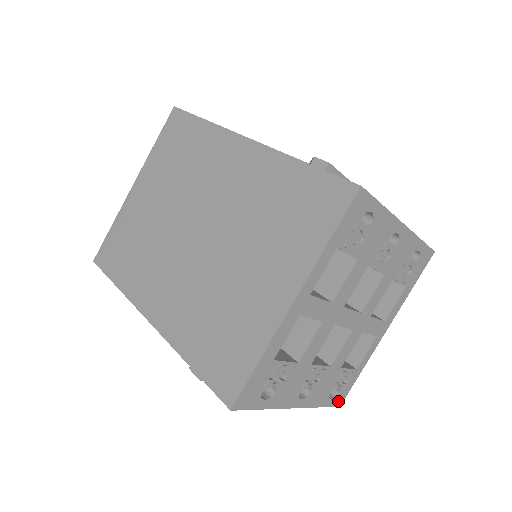
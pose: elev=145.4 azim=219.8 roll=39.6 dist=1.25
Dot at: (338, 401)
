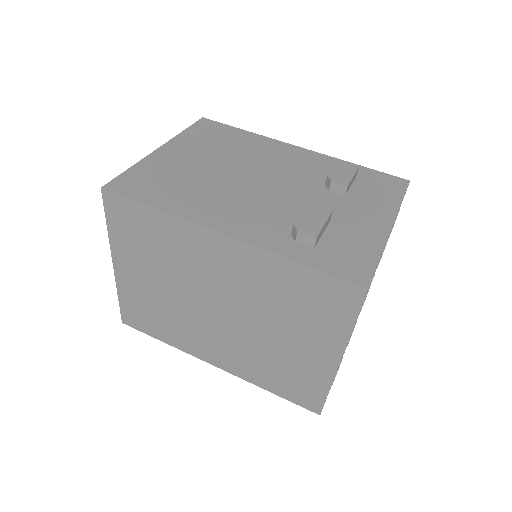
Dot at: occluded
